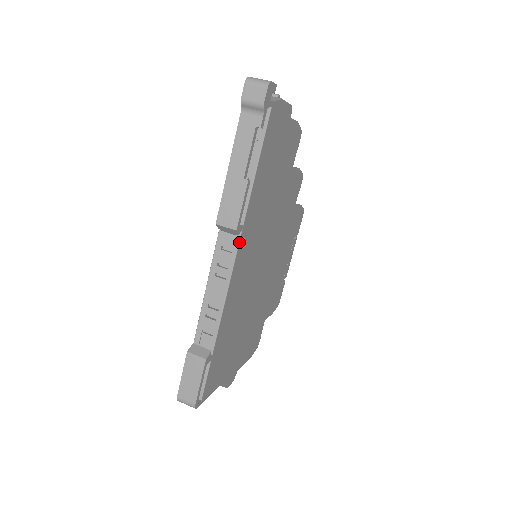
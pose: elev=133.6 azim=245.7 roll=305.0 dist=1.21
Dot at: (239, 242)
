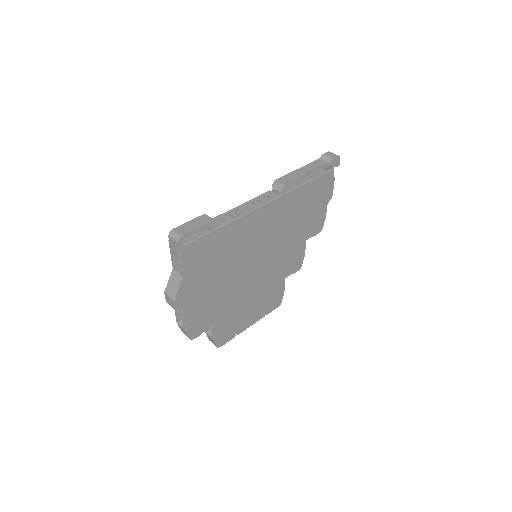
Dot at: (277, 198)
